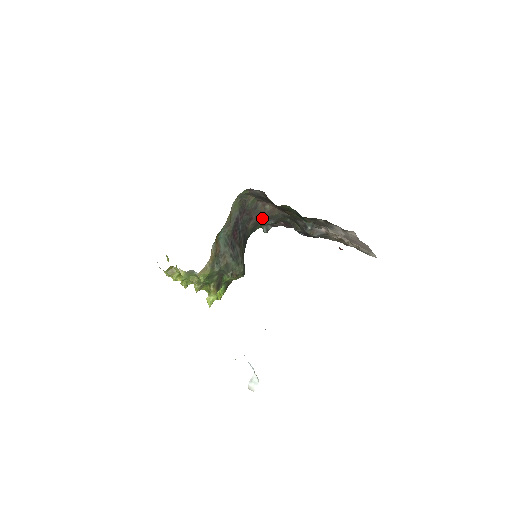
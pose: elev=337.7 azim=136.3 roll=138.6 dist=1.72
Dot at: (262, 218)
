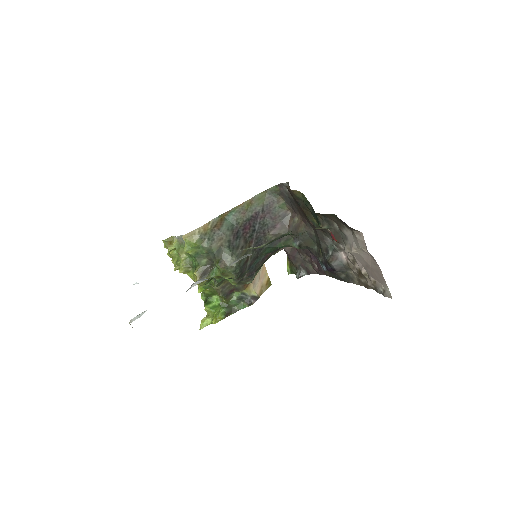
Dot at: occluded
